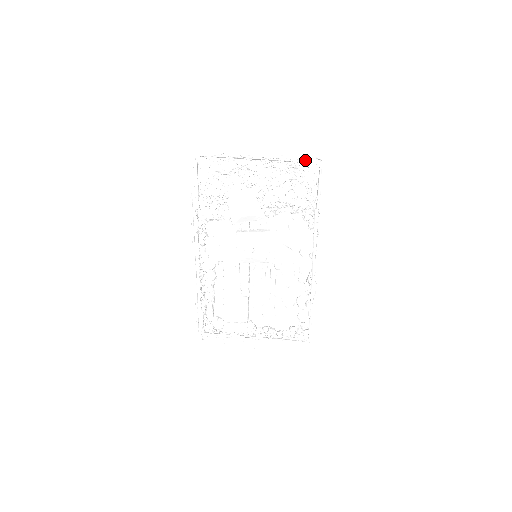
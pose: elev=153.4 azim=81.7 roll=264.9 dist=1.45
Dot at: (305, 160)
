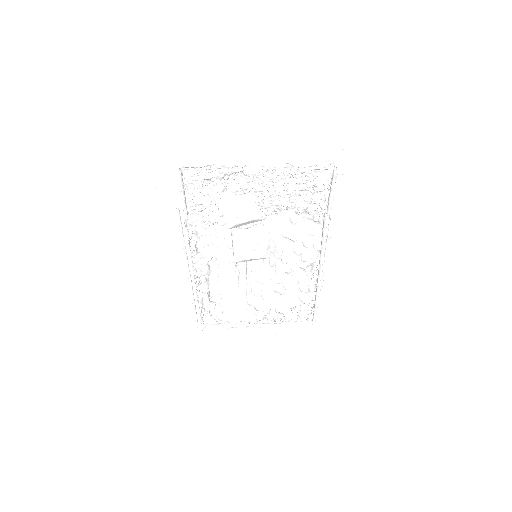
Dot at: (316, 167)
